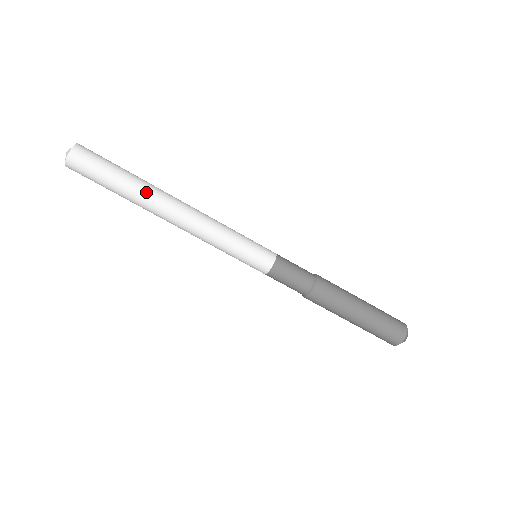
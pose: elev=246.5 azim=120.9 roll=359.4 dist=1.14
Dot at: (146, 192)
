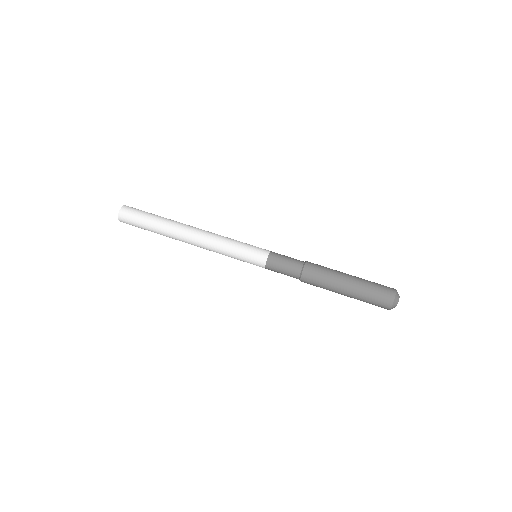
Dot at: (171, 223)
